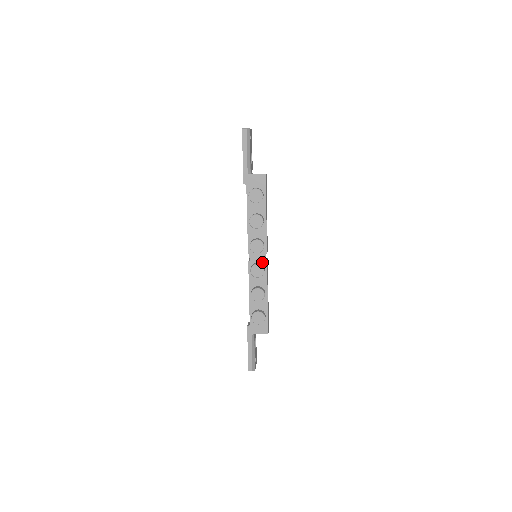
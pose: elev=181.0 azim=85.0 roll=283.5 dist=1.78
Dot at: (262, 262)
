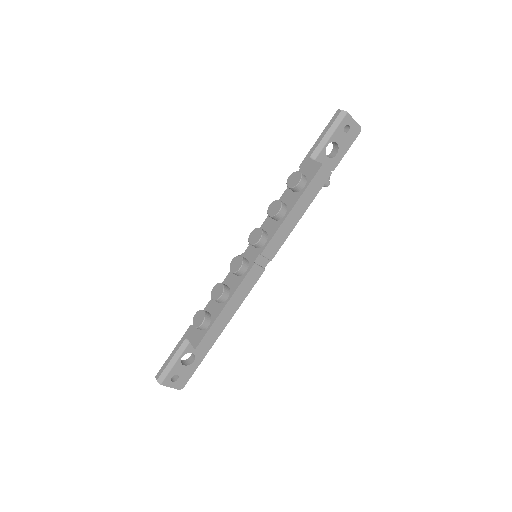
Dot at: (251, 261)
